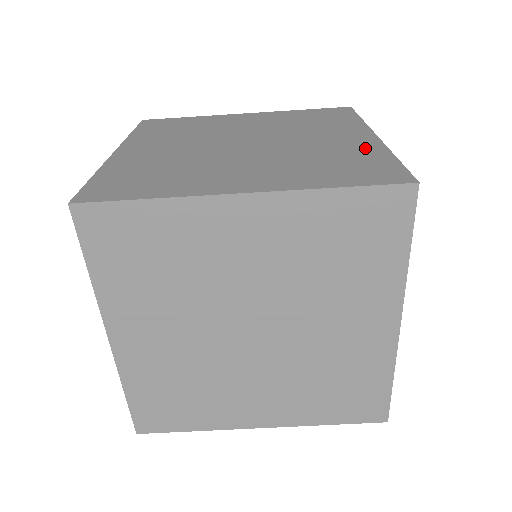
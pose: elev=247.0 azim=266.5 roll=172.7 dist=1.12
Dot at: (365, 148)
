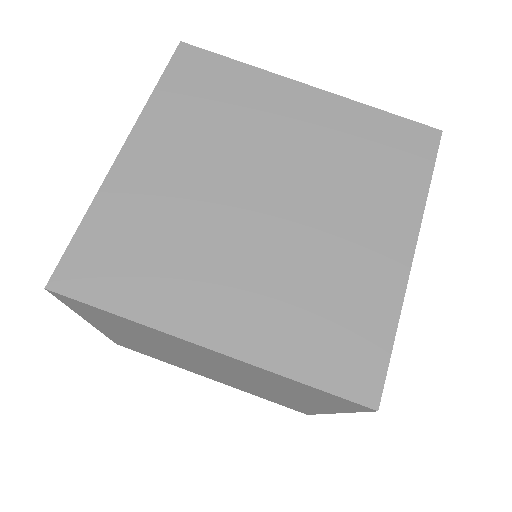
Dot at: occluded
